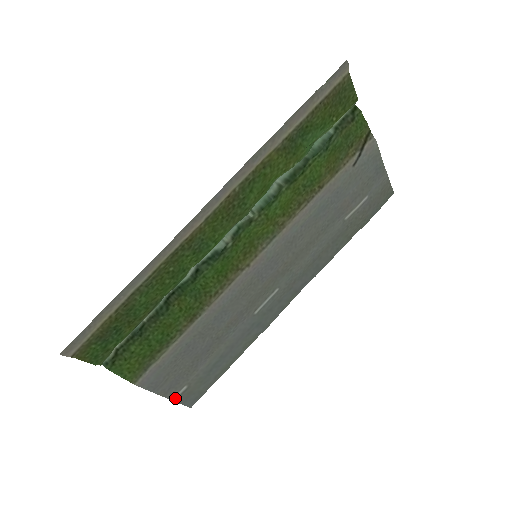
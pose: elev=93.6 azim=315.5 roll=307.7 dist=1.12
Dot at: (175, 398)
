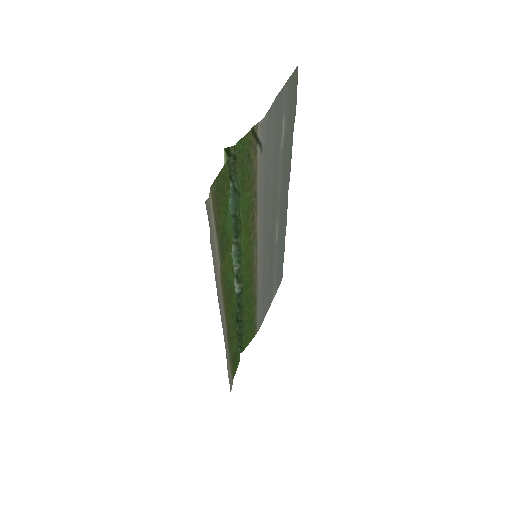
Dot at: (274, 296)
